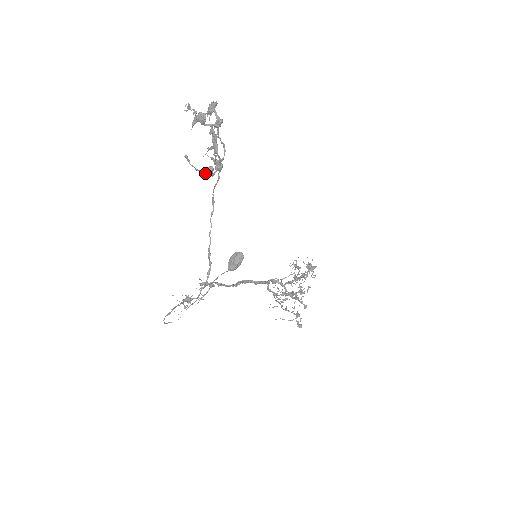
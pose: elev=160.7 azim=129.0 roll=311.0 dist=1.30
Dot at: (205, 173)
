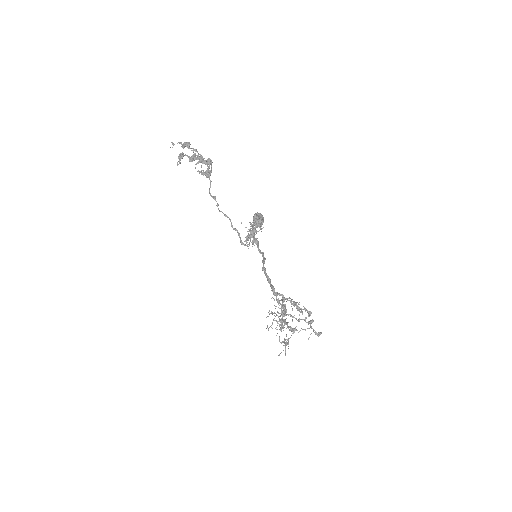
Dot at: (209, 160)
